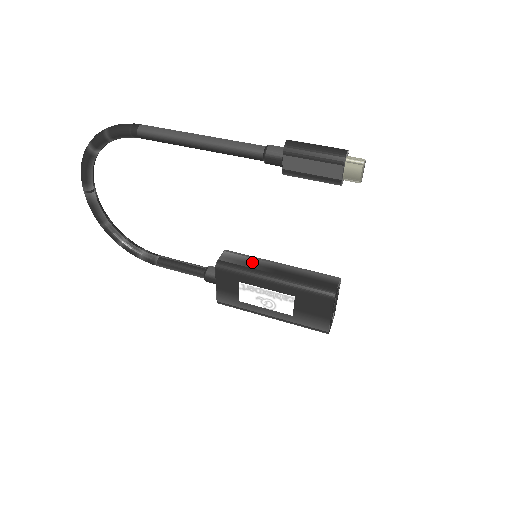
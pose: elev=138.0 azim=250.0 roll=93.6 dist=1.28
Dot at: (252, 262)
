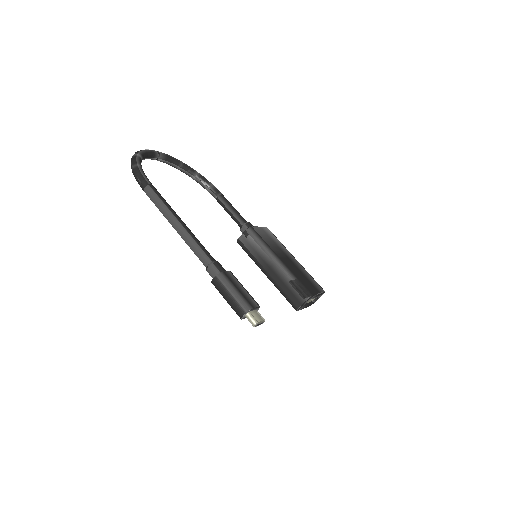
Dot at: (258, 252)
